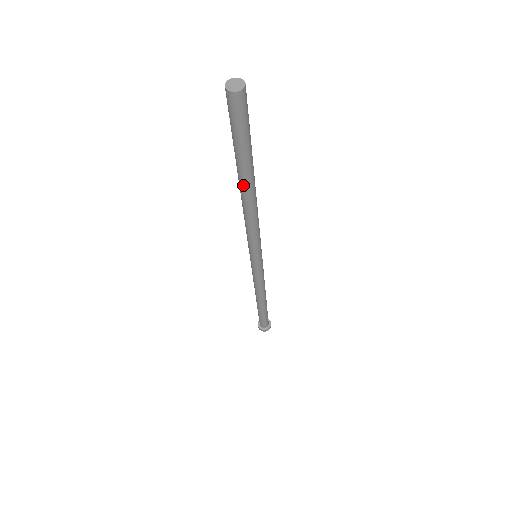
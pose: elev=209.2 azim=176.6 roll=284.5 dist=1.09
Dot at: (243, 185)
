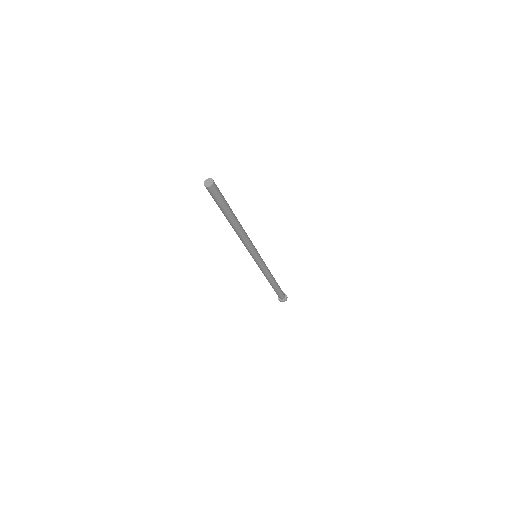
Dot at: (228, 221)
